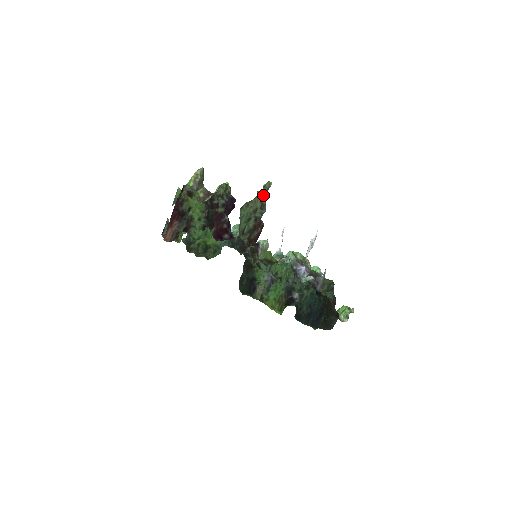
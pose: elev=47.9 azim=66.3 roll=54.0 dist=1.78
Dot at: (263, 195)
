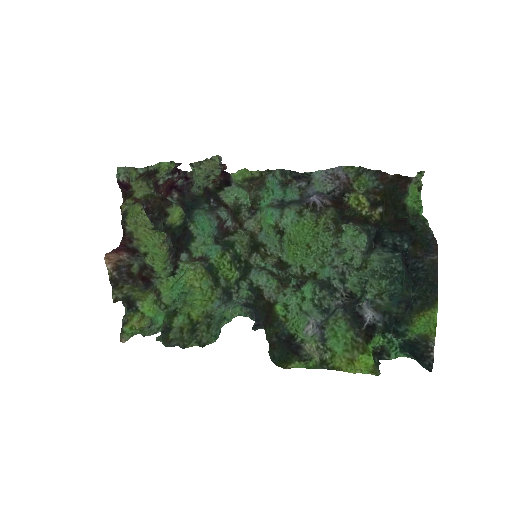
Dot at: (217, 166)
